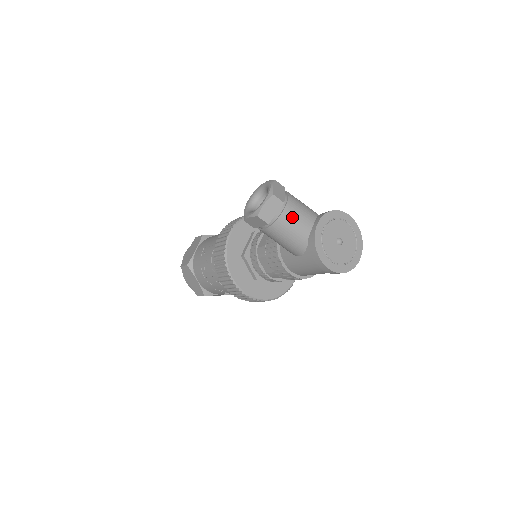
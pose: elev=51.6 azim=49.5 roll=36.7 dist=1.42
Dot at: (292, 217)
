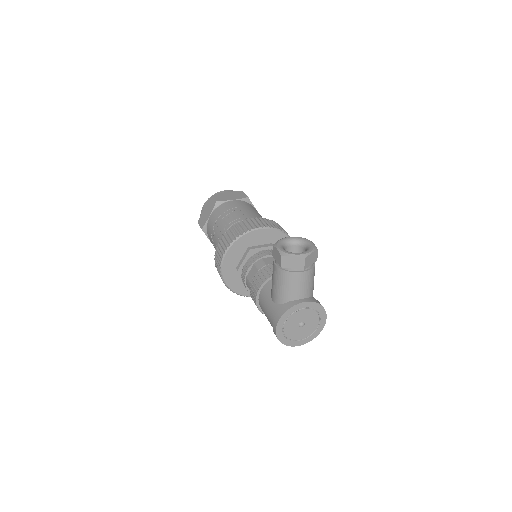
Dot at: (297, 281)
